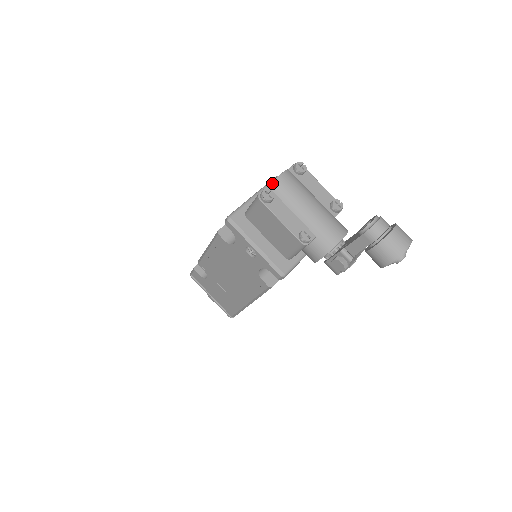
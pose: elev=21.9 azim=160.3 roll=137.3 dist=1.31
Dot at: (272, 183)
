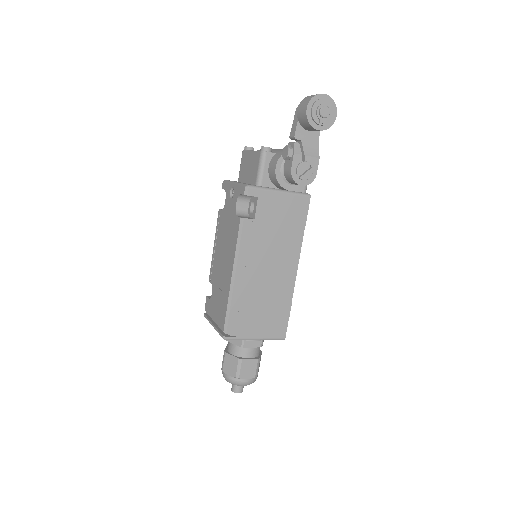
Dot at: occluded
